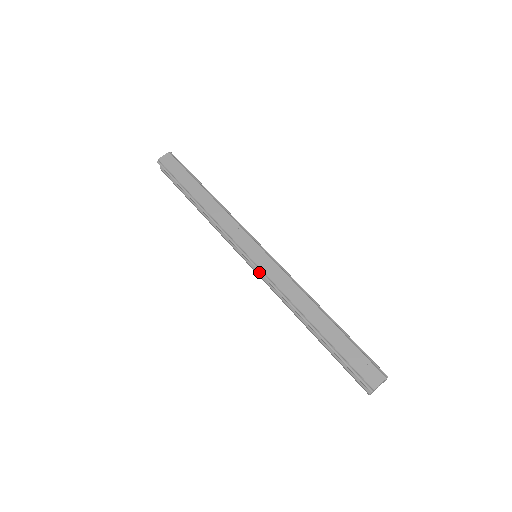
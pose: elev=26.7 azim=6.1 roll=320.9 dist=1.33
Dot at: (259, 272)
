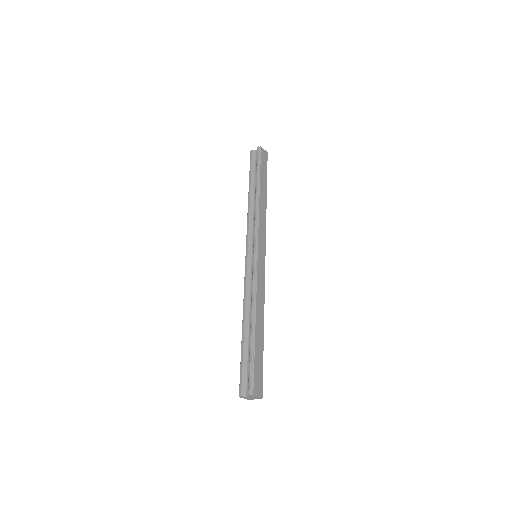
Dot at: (254, 265)
